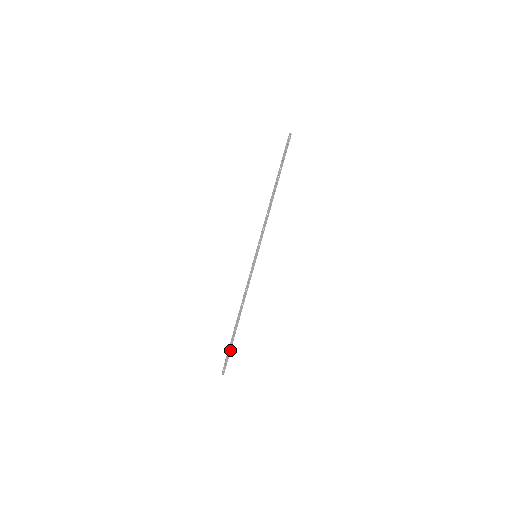
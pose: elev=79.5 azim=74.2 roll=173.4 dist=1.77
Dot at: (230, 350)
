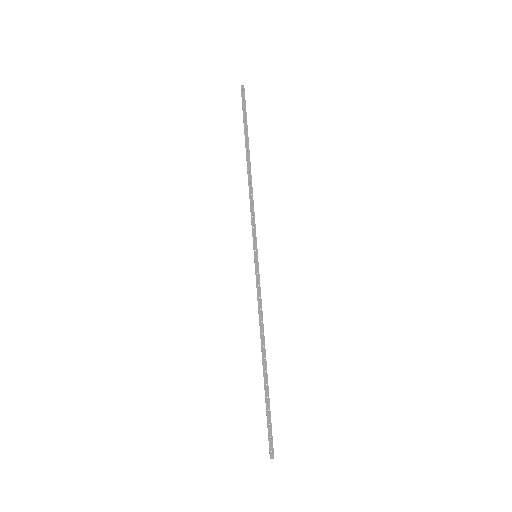
Dot at: (269, 413)
